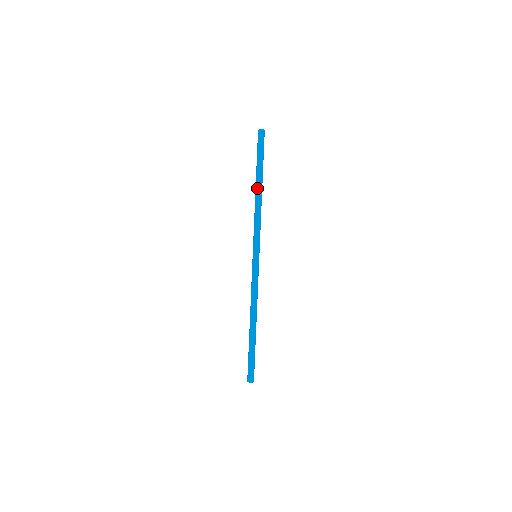
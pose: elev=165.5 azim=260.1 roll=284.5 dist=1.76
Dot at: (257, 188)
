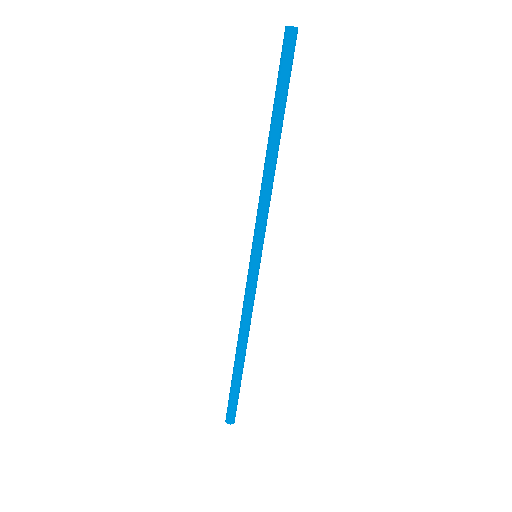
Dot at: (274, 144)
